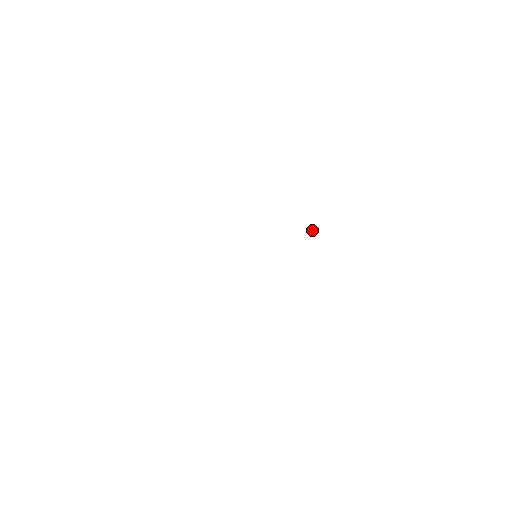
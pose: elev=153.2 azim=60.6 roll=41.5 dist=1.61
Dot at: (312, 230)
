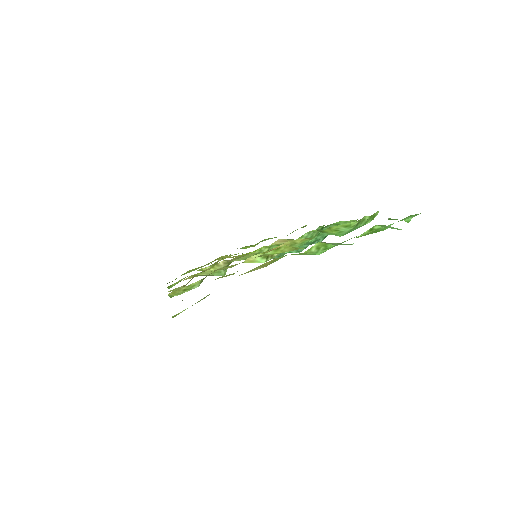
Dot at: occluded
